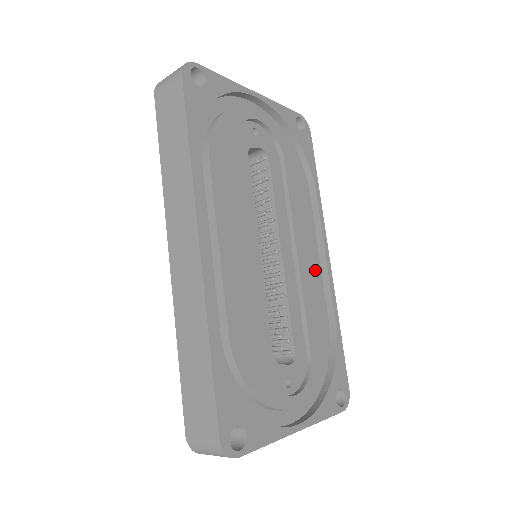
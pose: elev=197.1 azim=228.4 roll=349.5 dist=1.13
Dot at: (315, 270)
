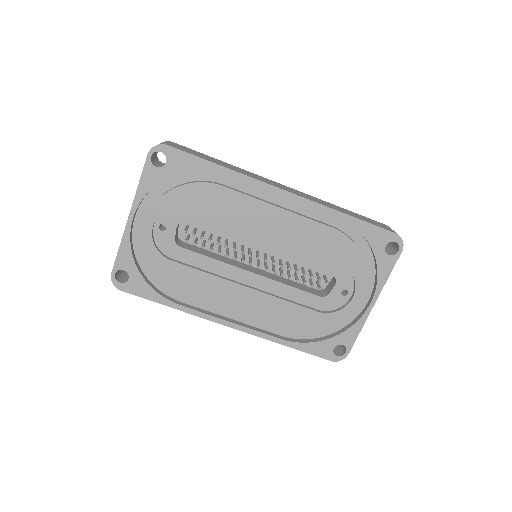
Dot at: (289, 221)
